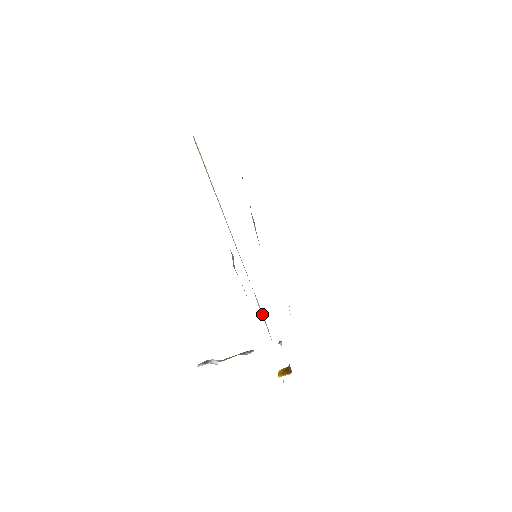
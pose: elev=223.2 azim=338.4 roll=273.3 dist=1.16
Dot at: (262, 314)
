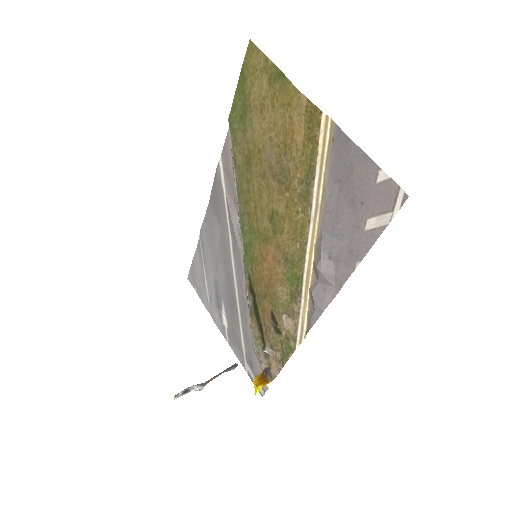
Dot at: (303, 322)
